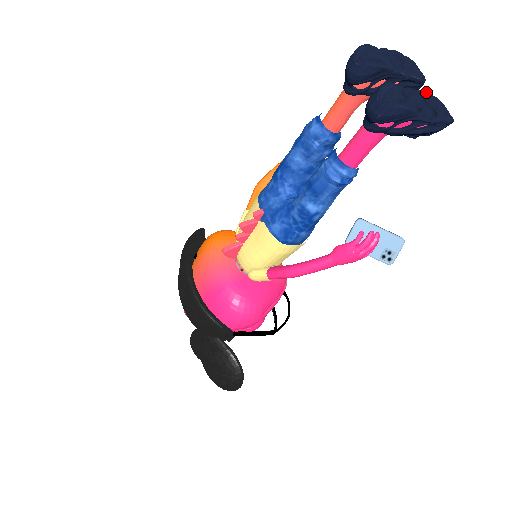
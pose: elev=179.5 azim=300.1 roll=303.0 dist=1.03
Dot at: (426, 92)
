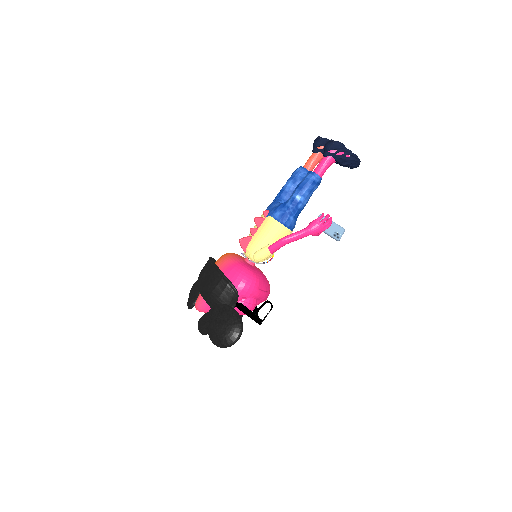
Dot at: occluded
